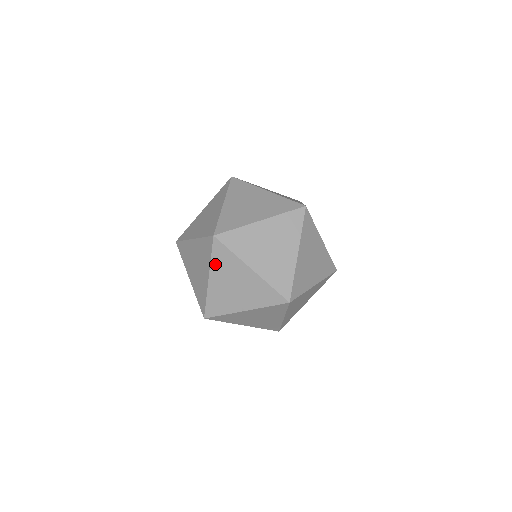
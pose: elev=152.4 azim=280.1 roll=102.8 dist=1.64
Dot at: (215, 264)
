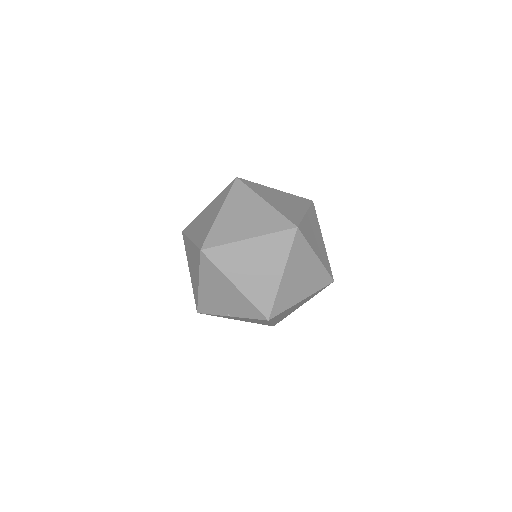
Dot at: (203, 273)
